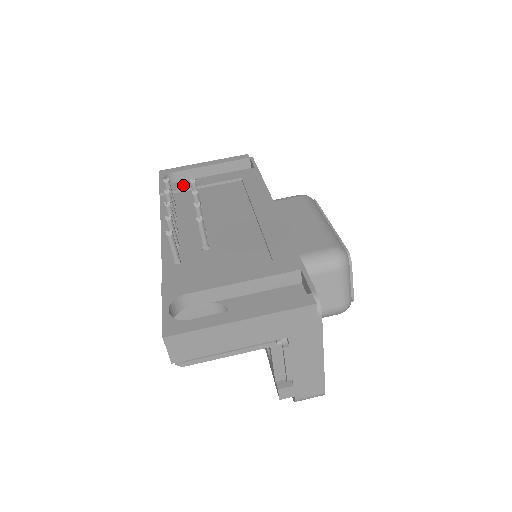
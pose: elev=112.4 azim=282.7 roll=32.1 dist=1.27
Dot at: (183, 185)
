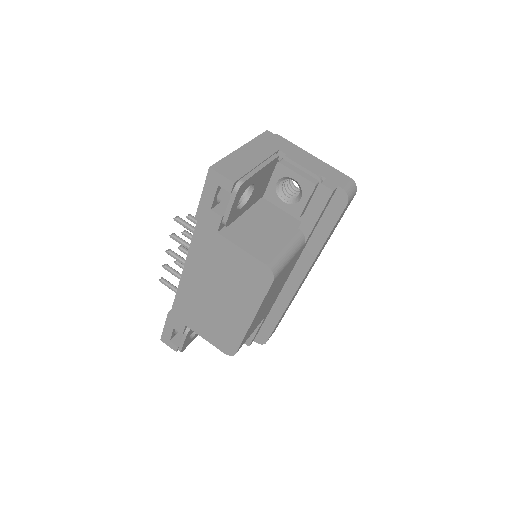
Dot at: occluded
